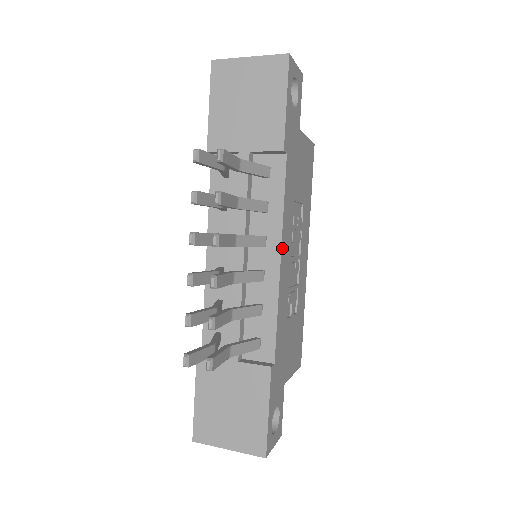
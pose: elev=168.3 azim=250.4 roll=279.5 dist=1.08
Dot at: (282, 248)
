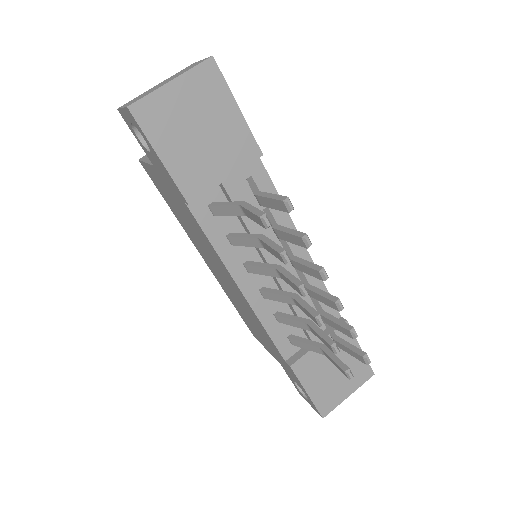
Dot at: occluded
